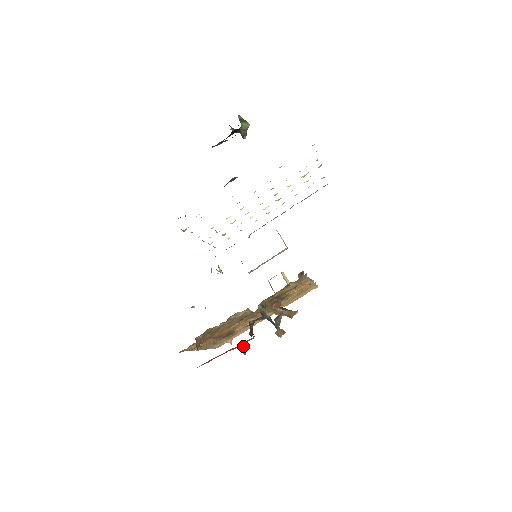
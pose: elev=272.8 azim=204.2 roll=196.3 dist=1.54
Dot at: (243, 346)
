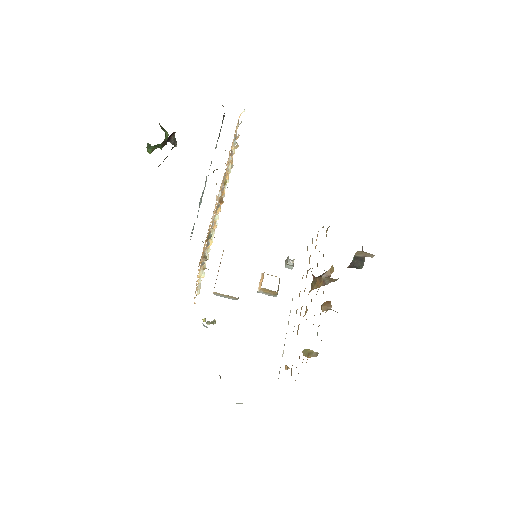
Dot at: (308, 350)
